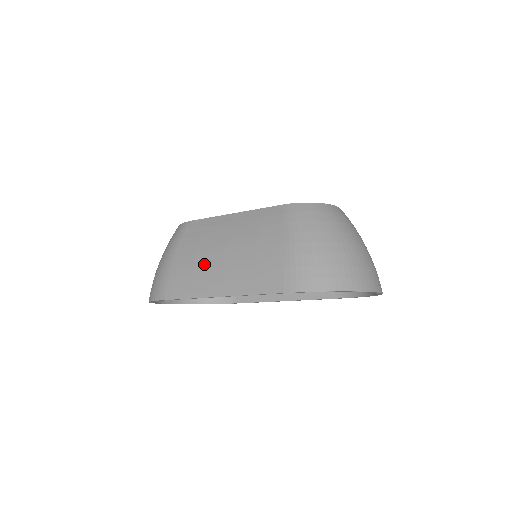
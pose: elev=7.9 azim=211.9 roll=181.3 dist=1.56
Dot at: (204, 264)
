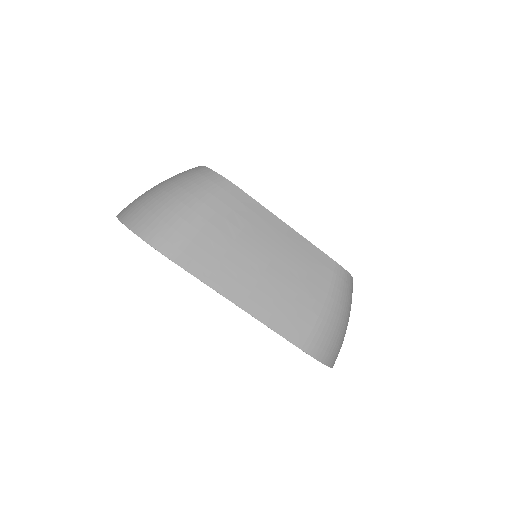
Dot at: (241, 261)
